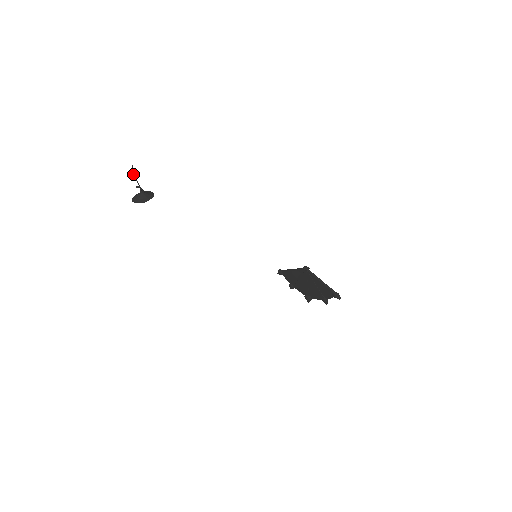
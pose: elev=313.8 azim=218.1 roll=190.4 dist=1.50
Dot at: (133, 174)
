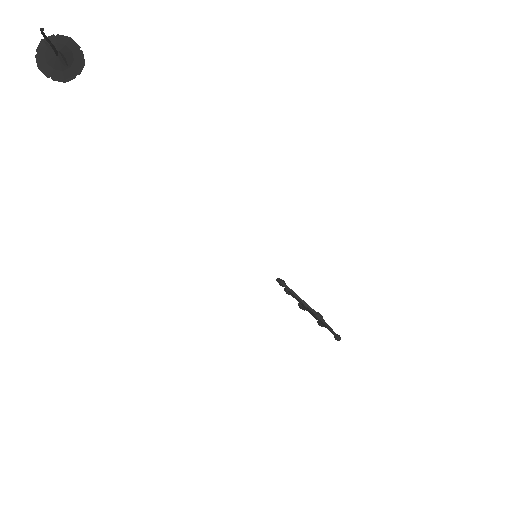
Dot at: (42, 34)
